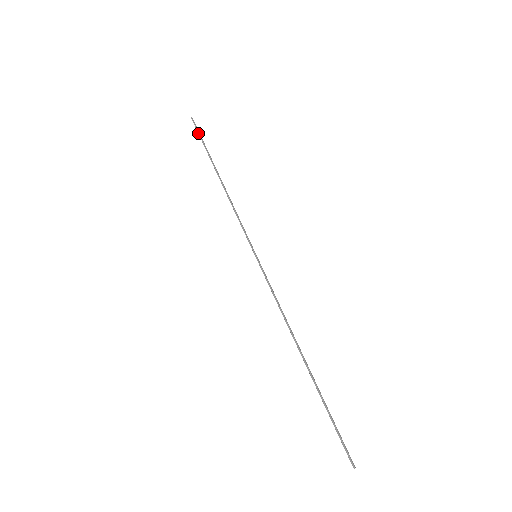
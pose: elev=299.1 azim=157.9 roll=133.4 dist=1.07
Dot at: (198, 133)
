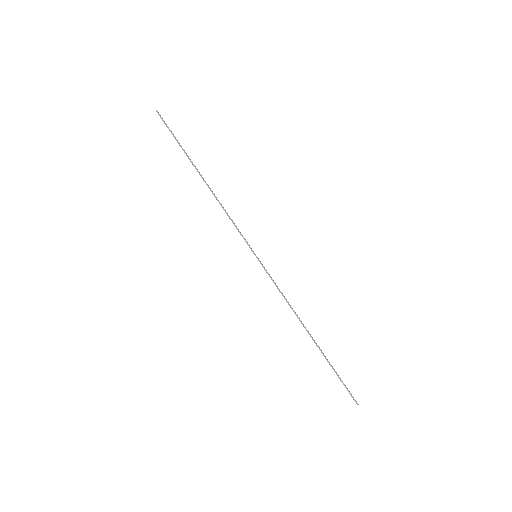
Dot at: (169, 129)
